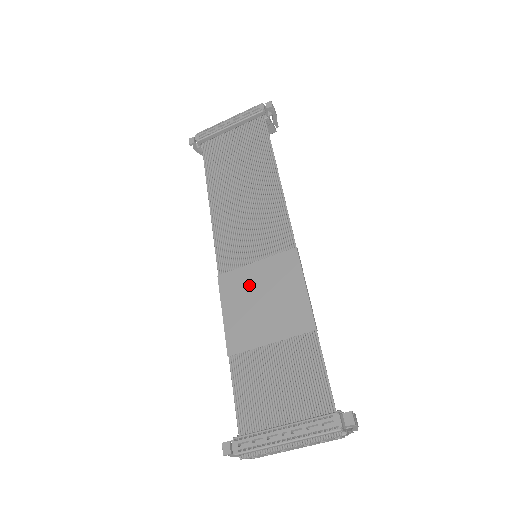
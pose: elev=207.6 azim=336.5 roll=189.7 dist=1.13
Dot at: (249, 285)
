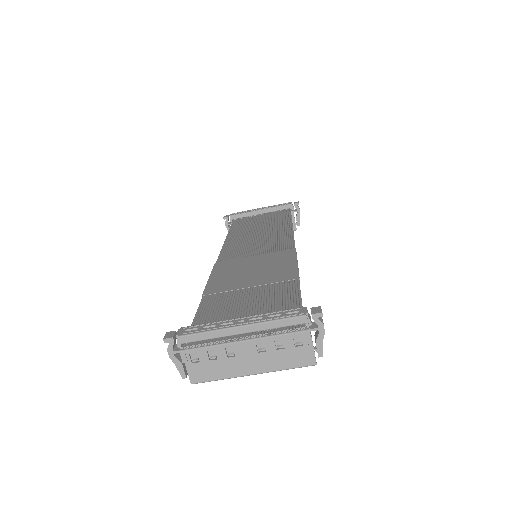
Dot at: (243, 264)
